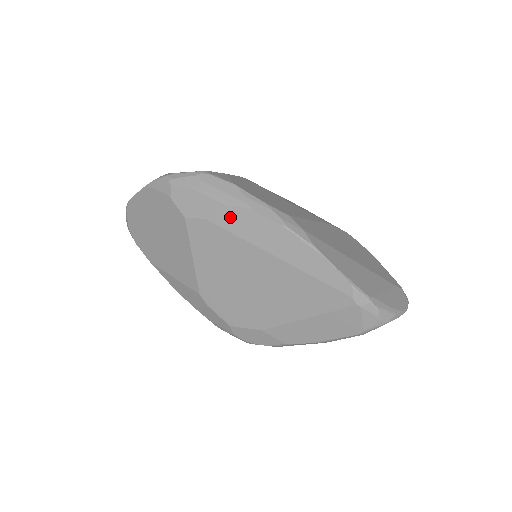
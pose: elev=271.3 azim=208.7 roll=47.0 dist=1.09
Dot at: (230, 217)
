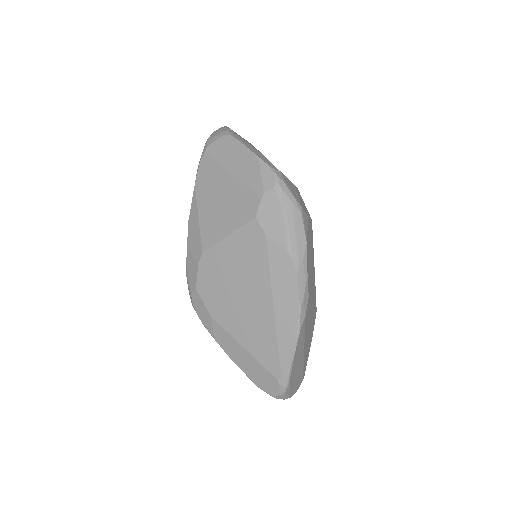
Dot at: (280, 257)
